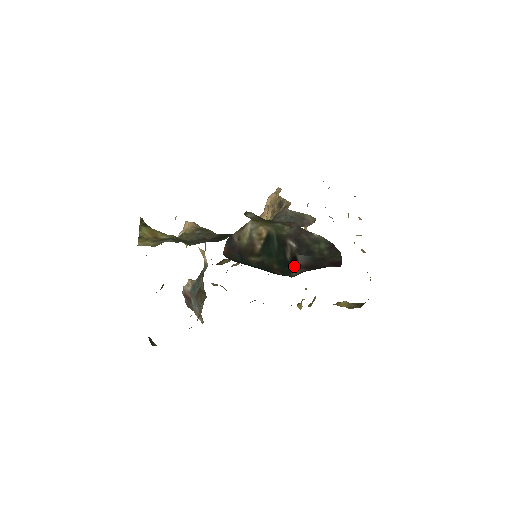
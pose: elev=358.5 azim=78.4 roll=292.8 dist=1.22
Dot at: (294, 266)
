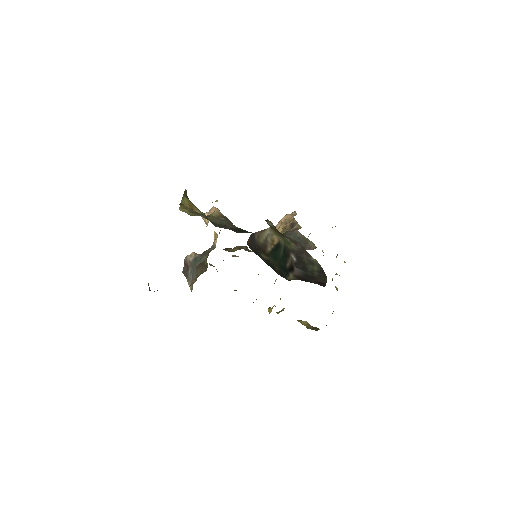
Dot at: (290, 273)
